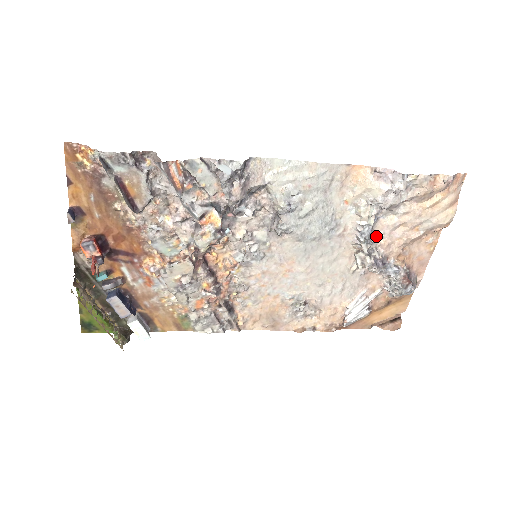
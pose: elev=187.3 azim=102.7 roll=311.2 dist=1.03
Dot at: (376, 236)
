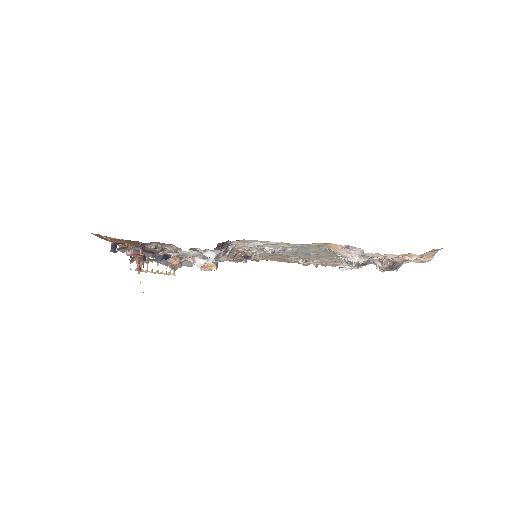
Dot at: occluded
